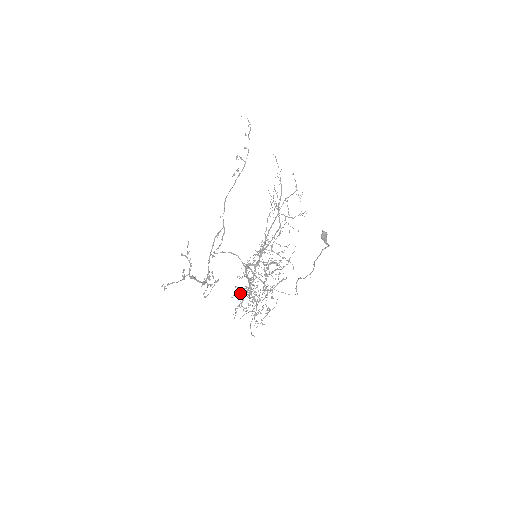
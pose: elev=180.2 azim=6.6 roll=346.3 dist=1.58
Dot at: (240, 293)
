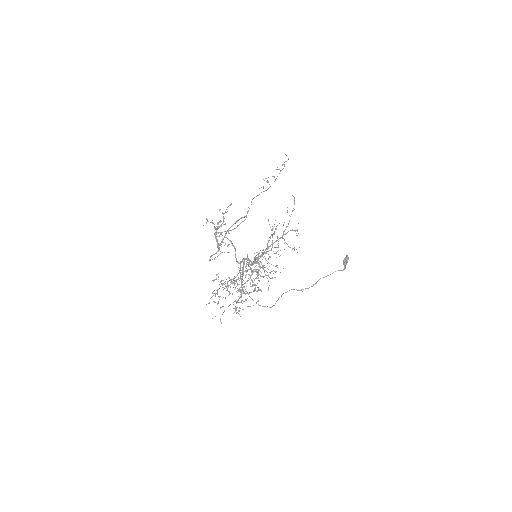
Dot at: (221, 280)
